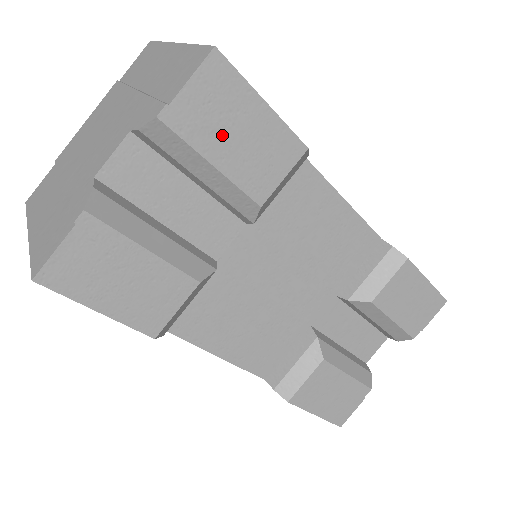
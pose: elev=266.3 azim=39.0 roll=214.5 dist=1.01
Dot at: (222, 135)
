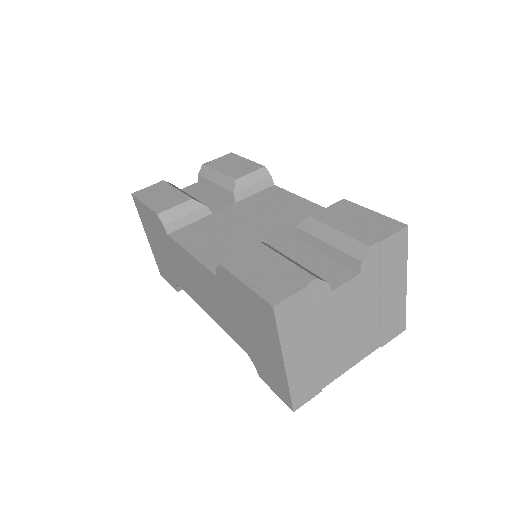
Dot at: (225, 166)
